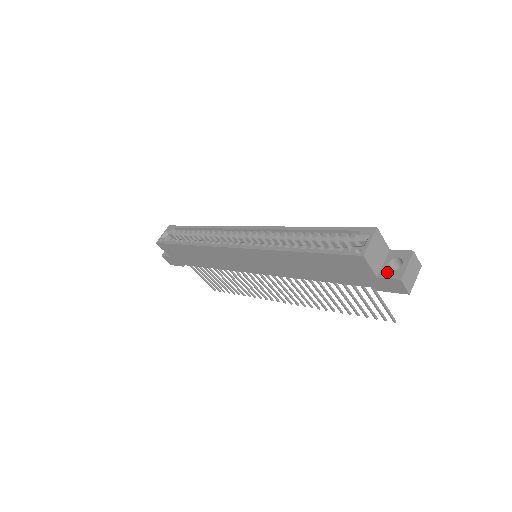
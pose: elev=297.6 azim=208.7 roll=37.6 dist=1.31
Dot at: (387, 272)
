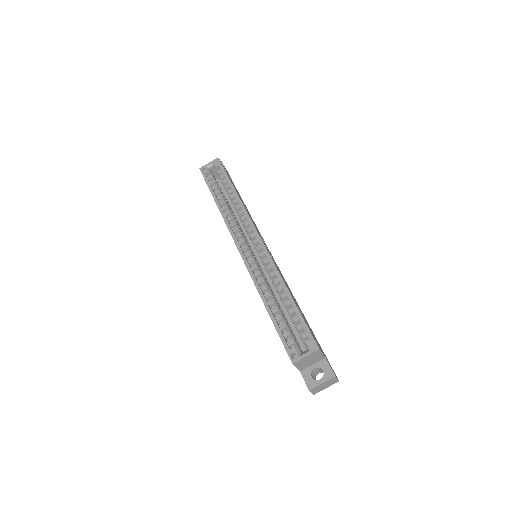
Dot at: (308, 375)
